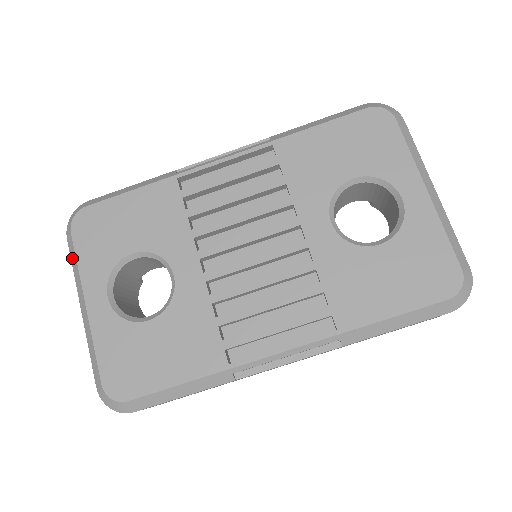
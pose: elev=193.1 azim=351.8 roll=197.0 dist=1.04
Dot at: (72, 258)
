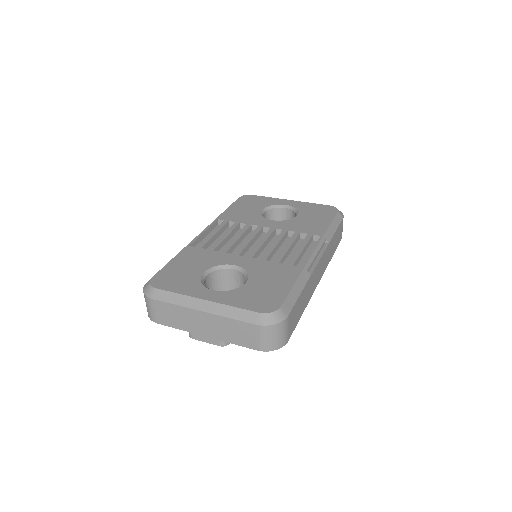
Dot at: (169, 299)
